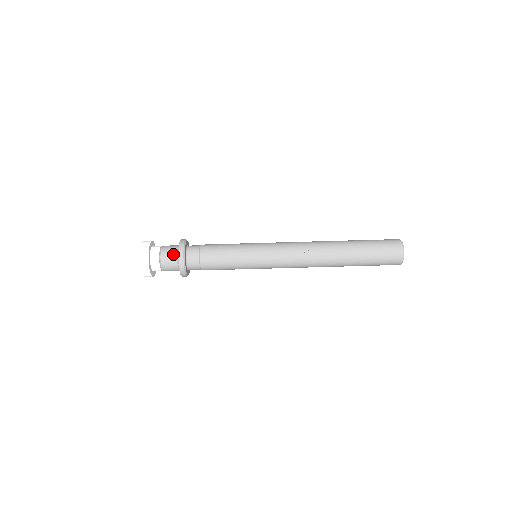
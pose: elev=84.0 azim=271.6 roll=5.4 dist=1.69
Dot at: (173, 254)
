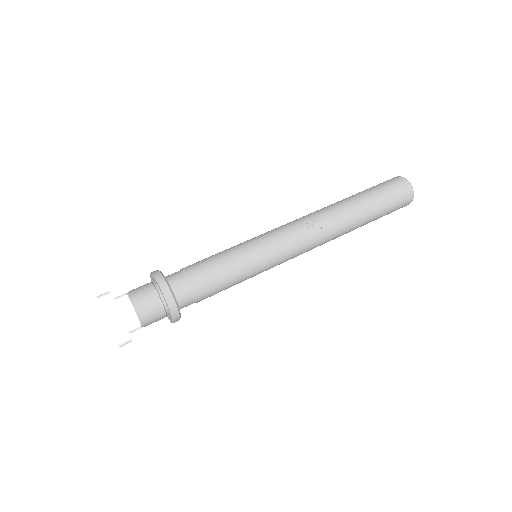
Dot at: (151, 293)
